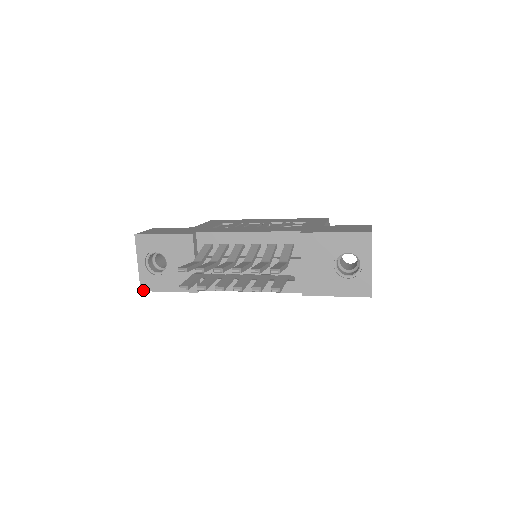
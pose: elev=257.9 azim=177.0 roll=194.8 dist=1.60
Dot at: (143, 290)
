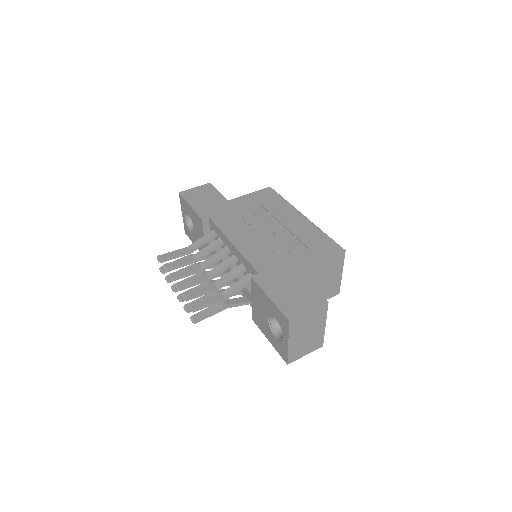
Dot at: (186, 233)
